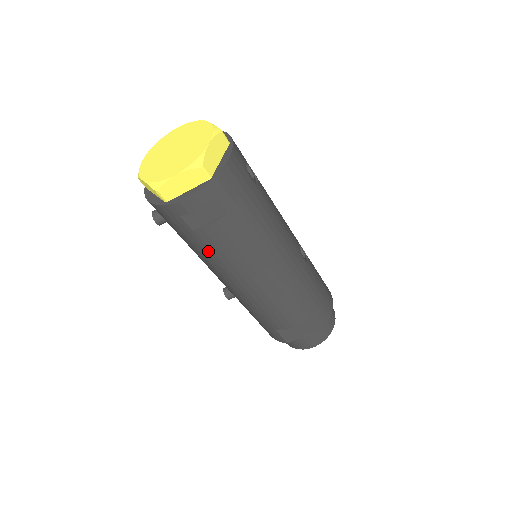
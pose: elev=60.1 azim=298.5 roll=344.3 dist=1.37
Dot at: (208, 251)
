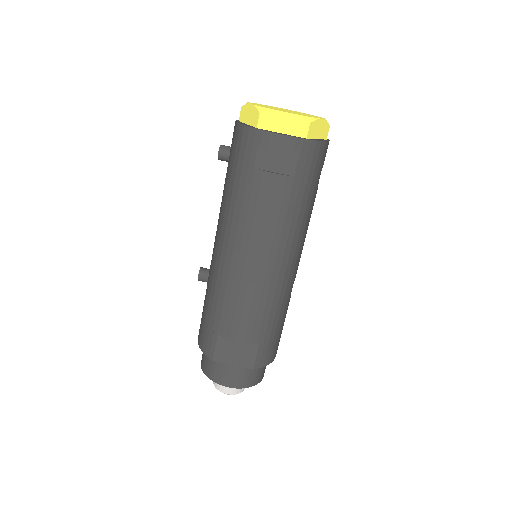
Dot at: (245, 199)
